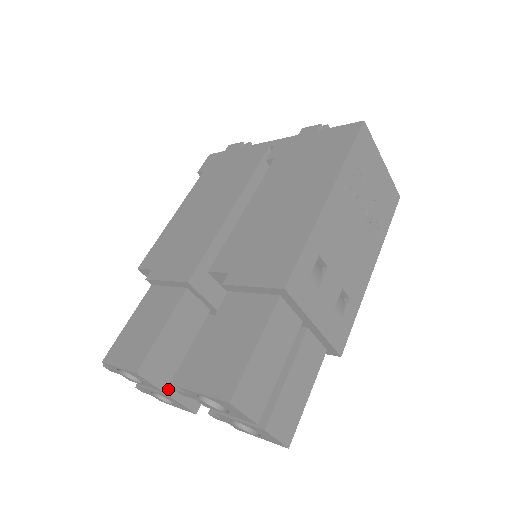
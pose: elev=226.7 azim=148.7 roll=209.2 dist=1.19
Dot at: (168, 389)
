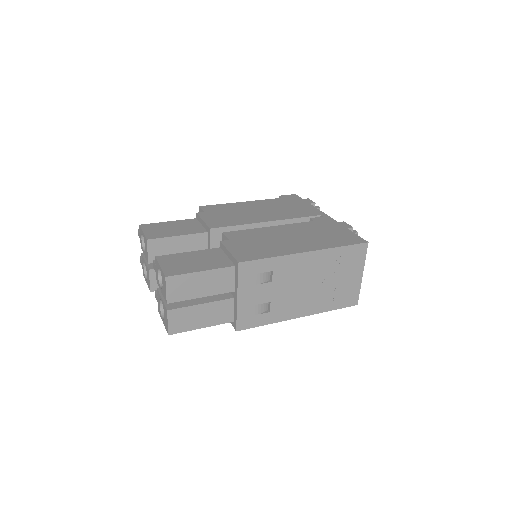
Dot at: (152, 266)
